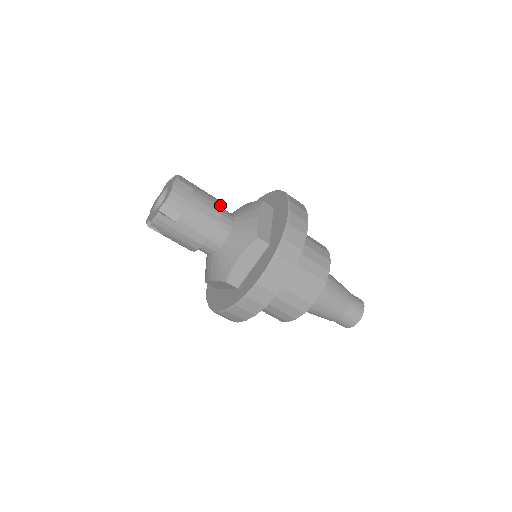
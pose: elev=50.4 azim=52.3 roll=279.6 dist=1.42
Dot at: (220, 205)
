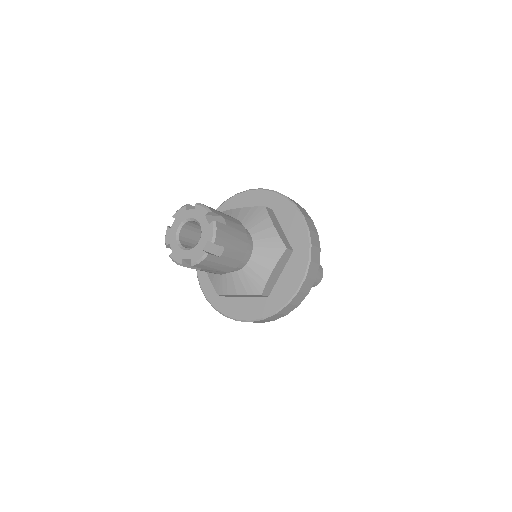
Dot at: (240, 223)
